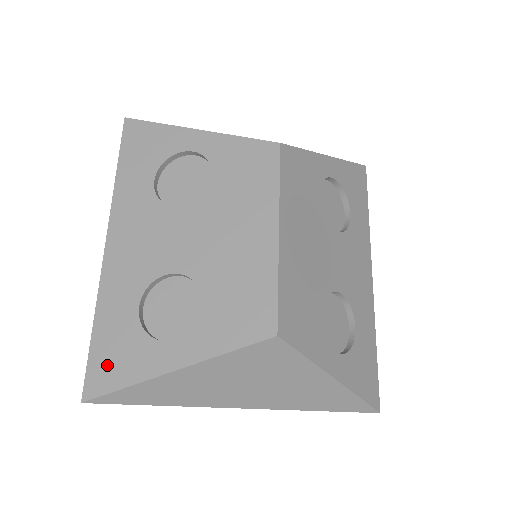
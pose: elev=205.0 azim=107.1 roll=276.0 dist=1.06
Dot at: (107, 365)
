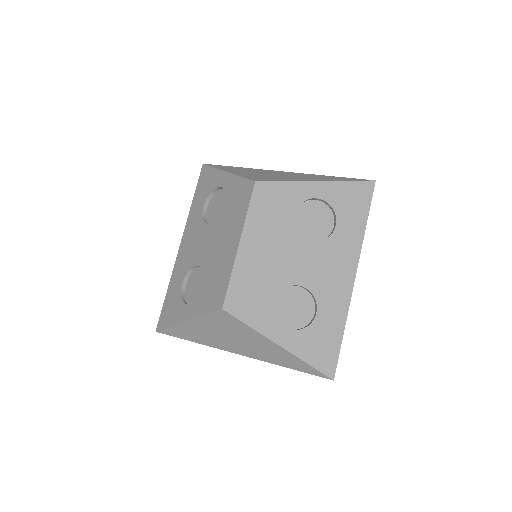
Dot at: (166, 314)
